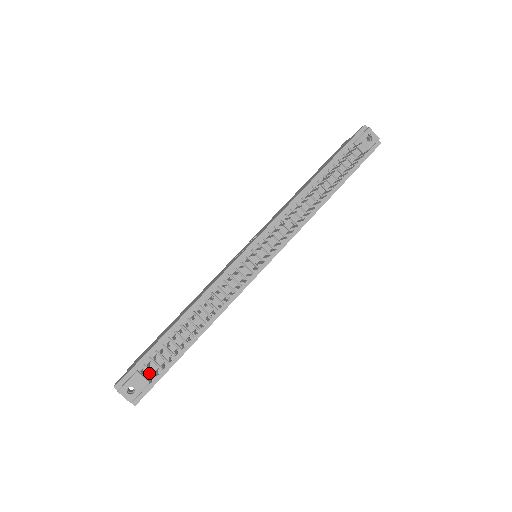
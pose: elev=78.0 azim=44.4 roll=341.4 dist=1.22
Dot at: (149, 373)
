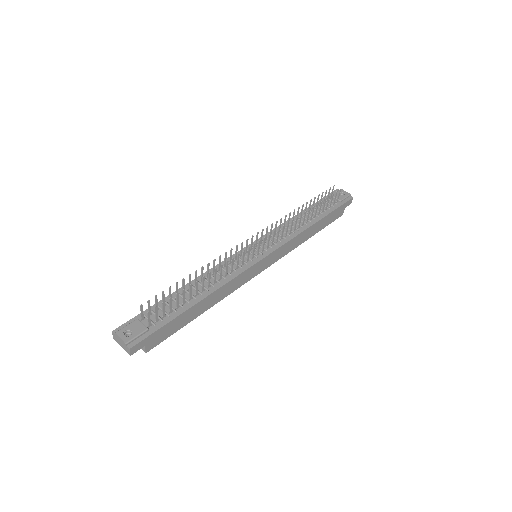
Dot at: (149, 323)
